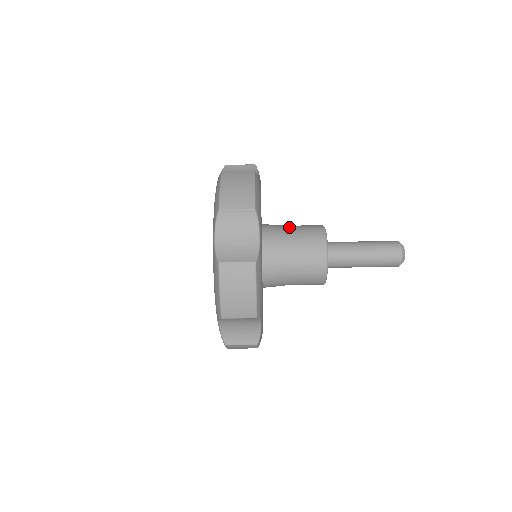
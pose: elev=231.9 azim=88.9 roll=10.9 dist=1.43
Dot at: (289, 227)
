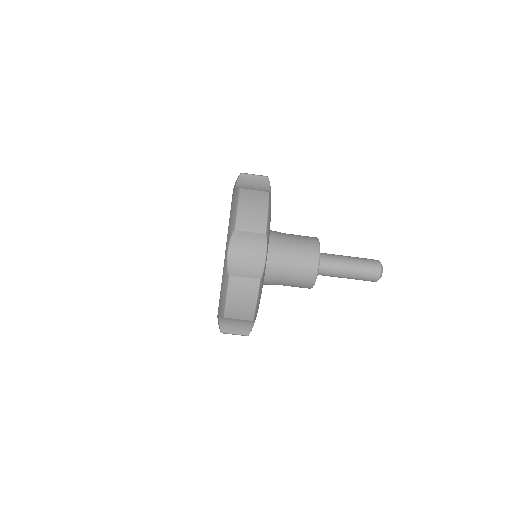
Dot at: (289, 237)
